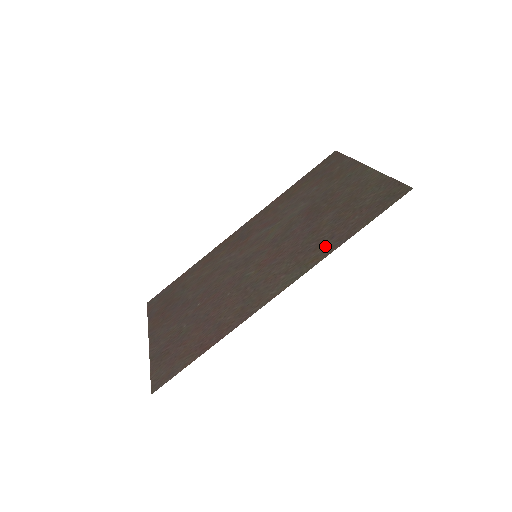
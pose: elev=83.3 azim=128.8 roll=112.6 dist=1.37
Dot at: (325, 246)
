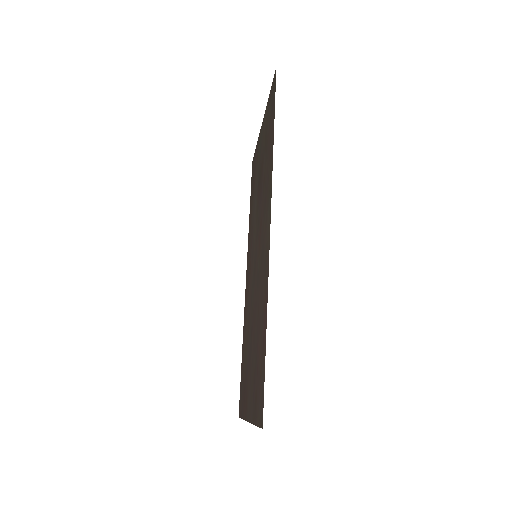
Dot at: (269, 165)
